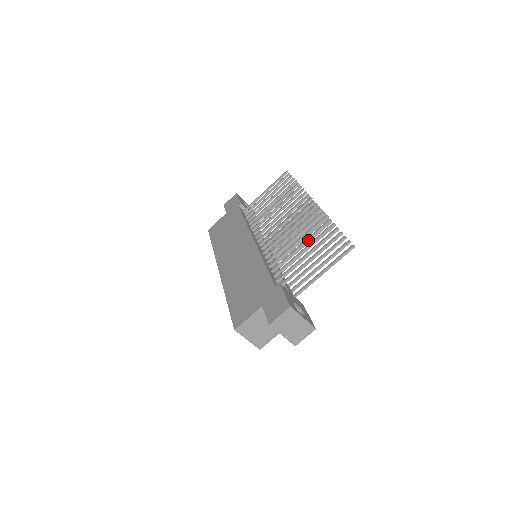
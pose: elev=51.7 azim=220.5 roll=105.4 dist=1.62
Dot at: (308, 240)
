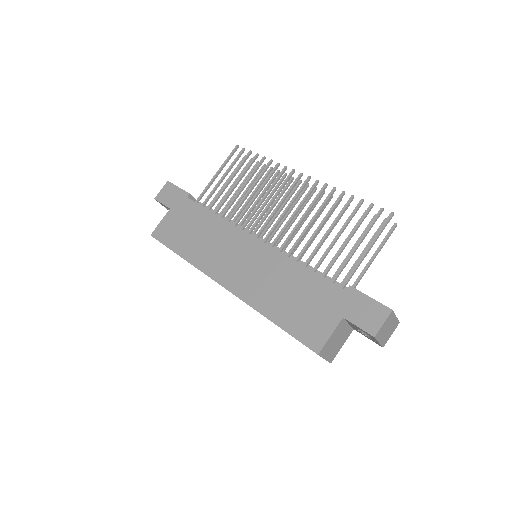
Dot at: (345, 227)
